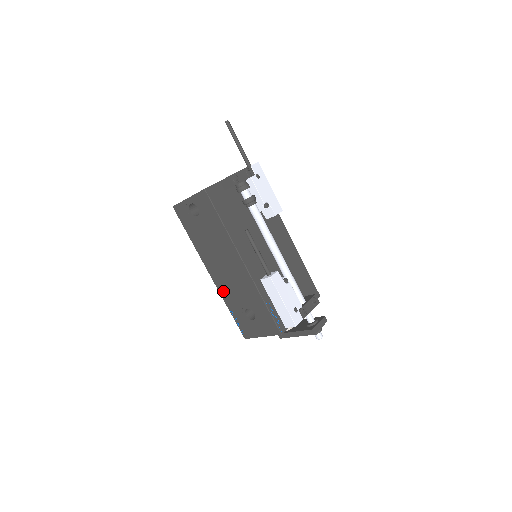
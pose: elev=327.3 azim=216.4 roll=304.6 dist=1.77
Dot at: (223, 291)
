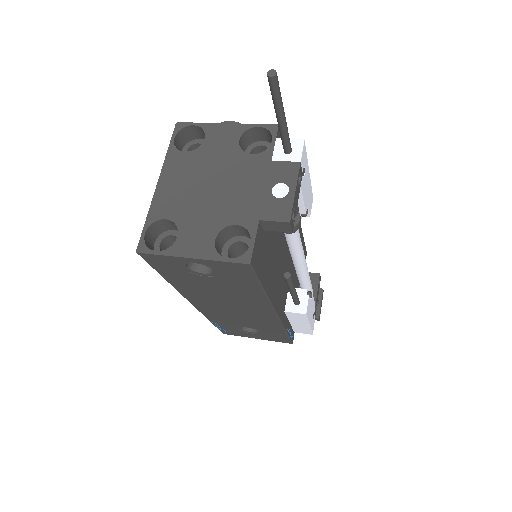
Dot at: (210, 314)
